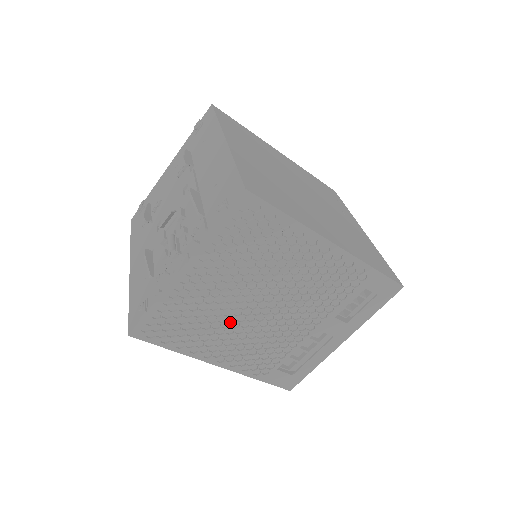
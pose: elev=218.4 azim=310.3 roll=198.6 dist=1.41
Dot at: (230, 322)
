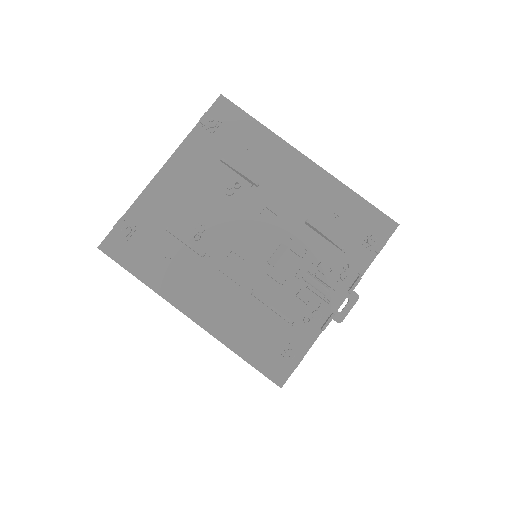
Dot at: occluded
